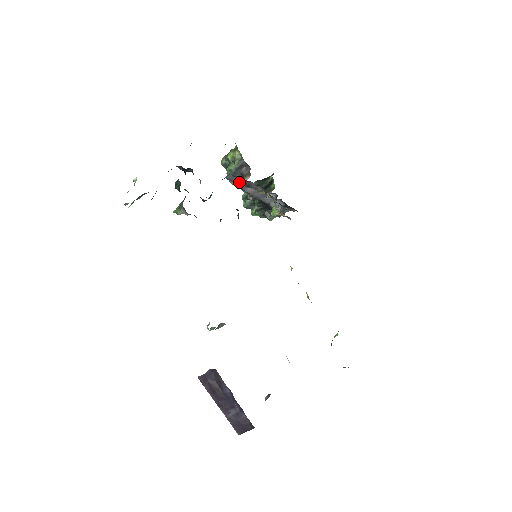
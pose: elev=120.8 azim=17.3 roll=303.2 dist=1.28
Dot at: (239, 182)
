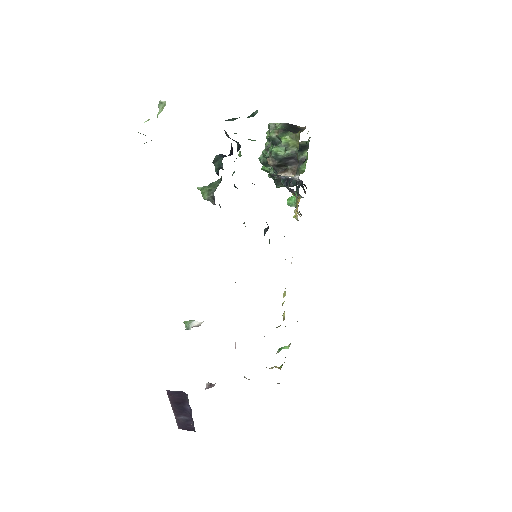
Dot at: (280, 176)
